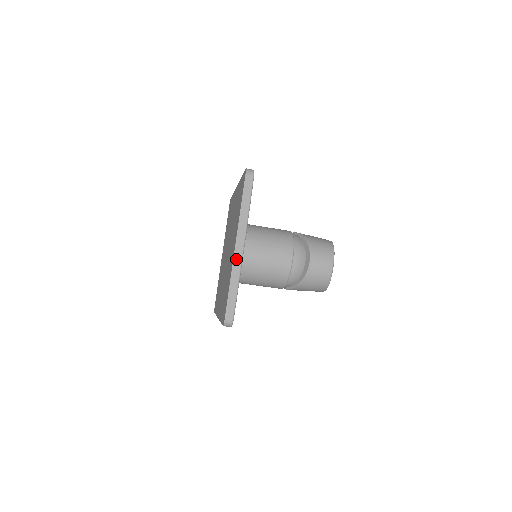
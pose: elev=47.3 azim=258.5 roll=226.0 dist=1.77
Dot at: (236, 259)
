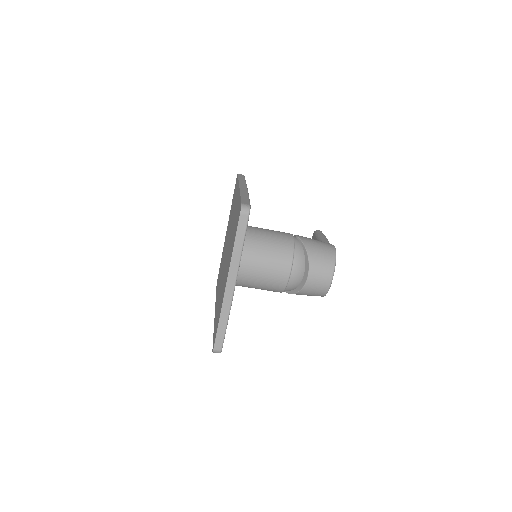
Dot at: (226, 297)
